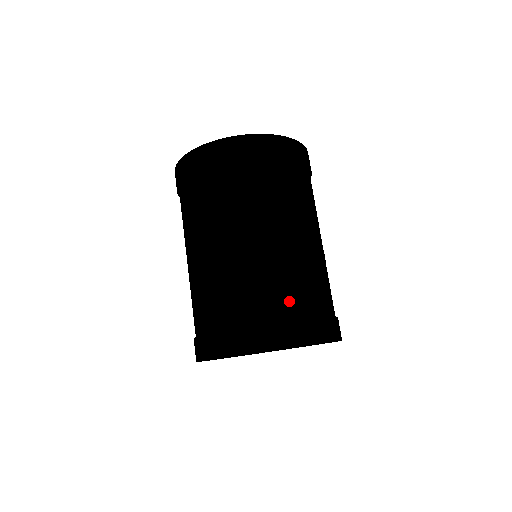
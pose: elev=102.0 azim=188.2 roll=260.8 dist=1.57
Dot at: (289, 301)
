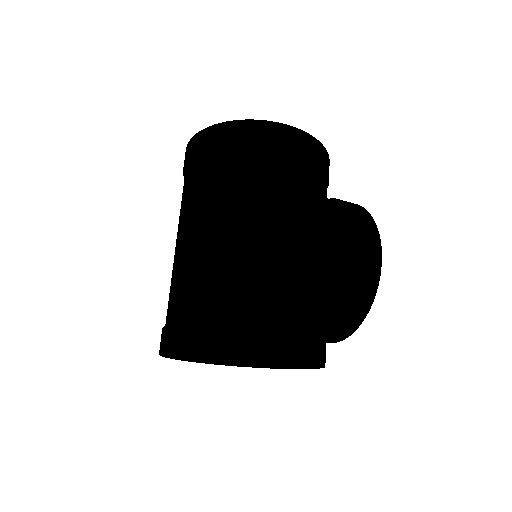
Dot at: (189, 301)
